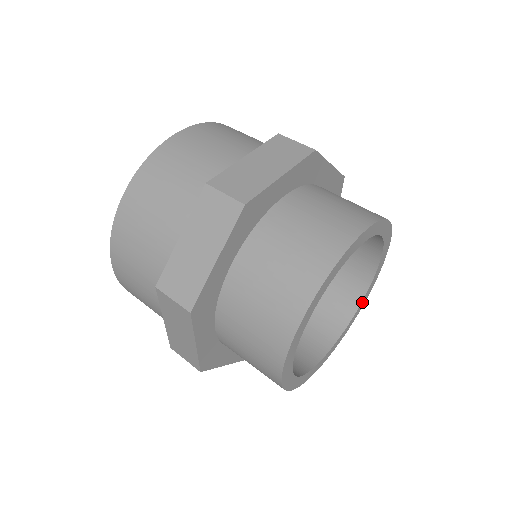
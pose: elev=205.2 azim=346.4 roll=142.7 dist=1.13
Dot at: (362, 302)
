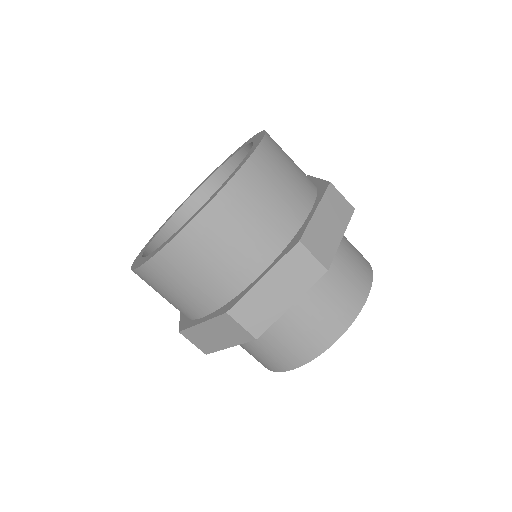
Dot at: occluded
